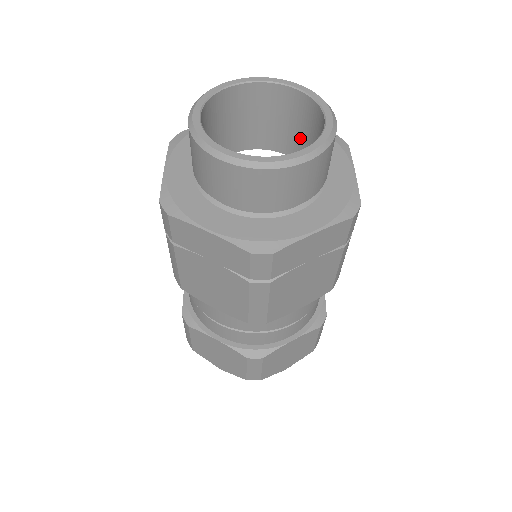
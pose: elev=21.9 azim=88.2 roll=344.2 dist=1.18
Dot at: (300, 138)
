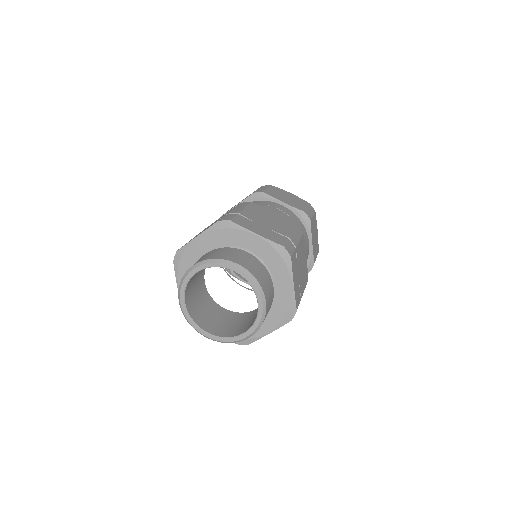
Dot at: occluded
